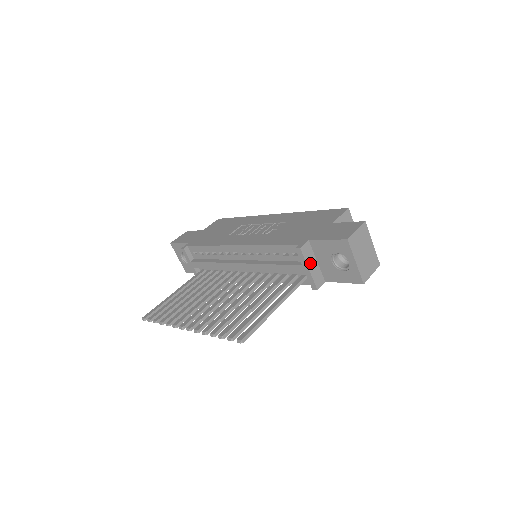
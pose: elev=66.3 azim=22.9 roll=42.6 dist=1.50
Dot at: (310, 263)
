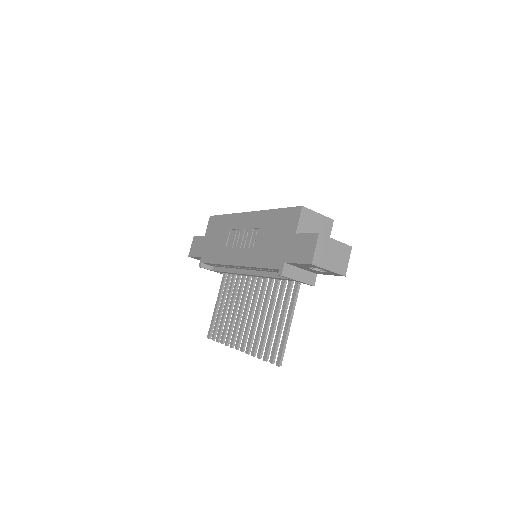
Dot at: (296, 276)
